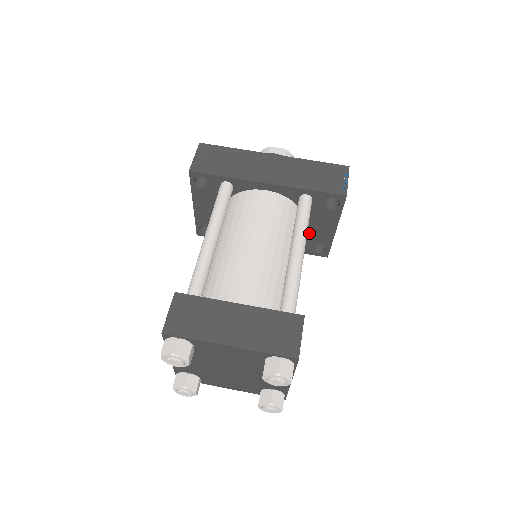
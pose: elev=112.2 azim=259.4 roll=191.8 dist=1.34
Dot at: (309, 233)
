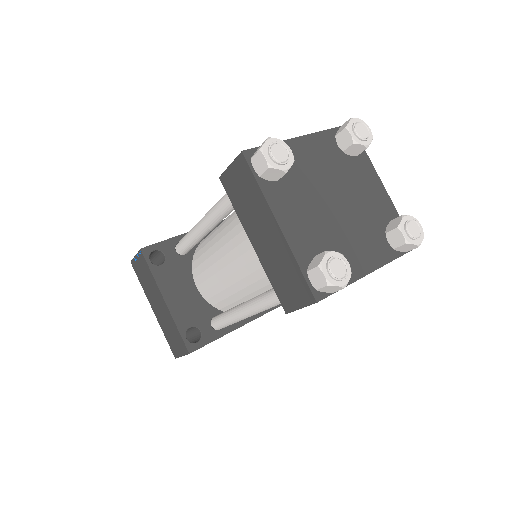
Dot at: occluded
